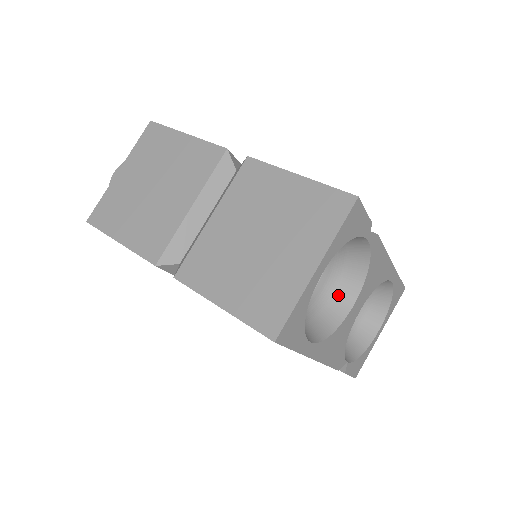
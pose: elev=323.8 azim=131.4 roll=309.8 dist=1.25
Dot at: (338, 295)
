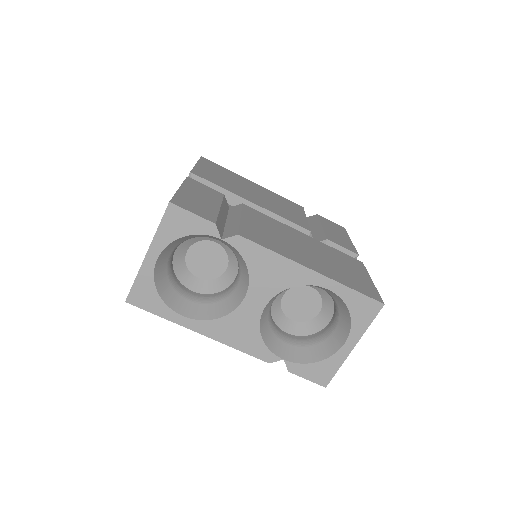
Dot at: (239, 288)
